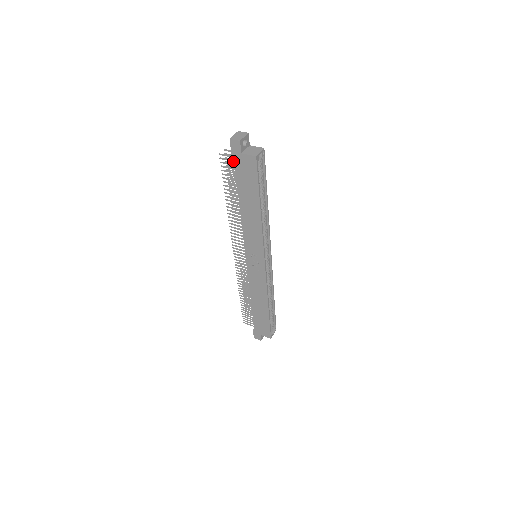
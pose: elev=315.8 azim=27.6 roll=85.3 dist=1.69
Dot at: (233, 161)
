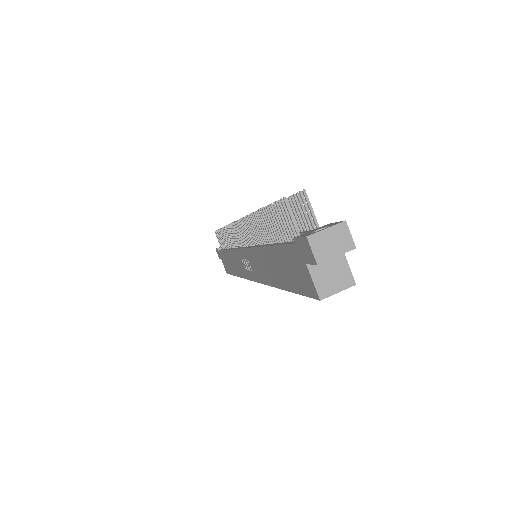
Dot at: (294, 233)
